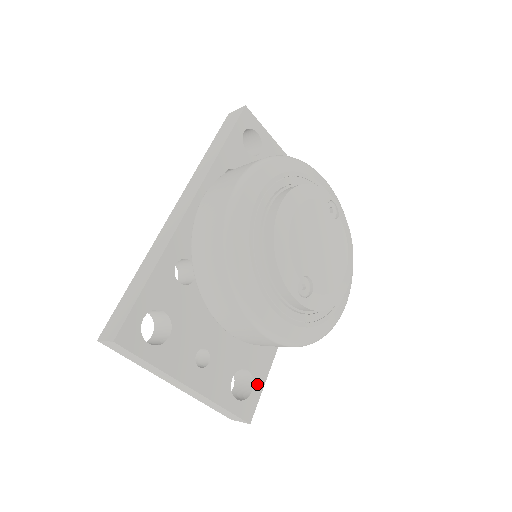
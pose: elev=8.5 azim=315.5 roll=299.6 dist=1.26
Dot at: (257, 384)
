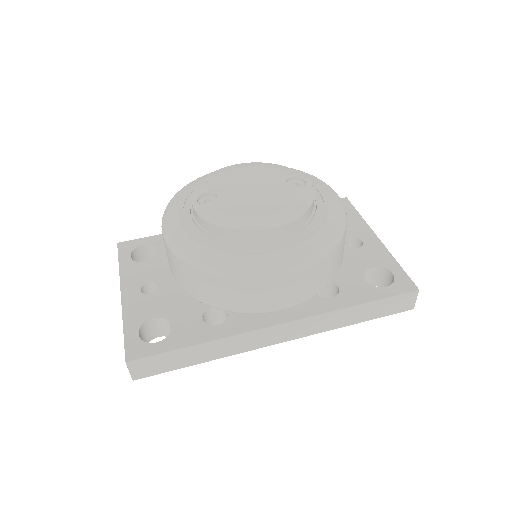
Dot at: (167, 343)
